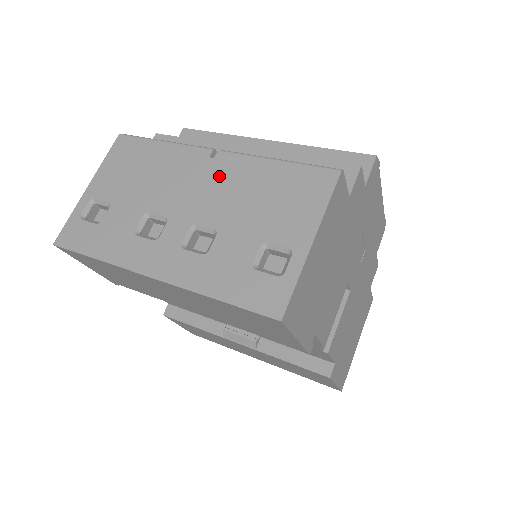
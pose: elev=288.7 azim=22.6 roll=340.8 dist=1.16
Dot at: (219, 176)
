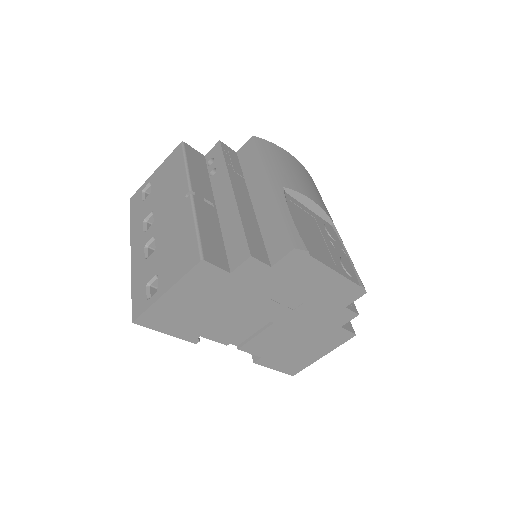
Dot at: (178, 214)
